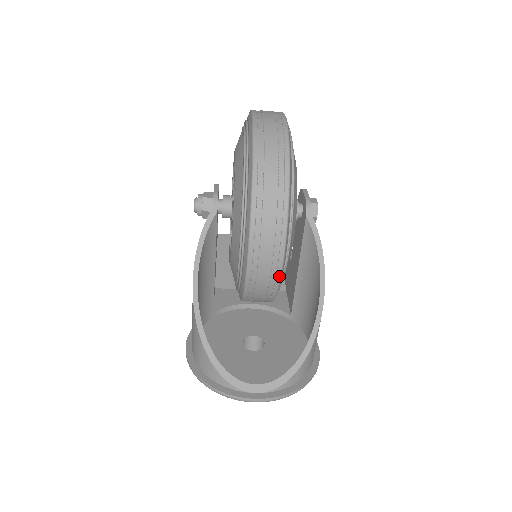
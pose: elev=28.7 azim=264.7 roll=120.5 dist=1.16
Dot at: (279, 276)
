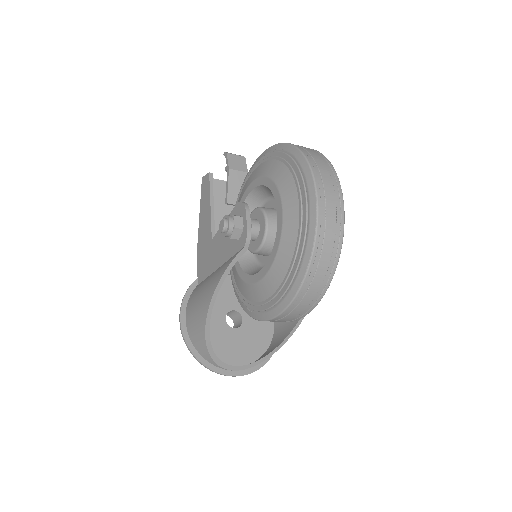
Dot at: occluded
